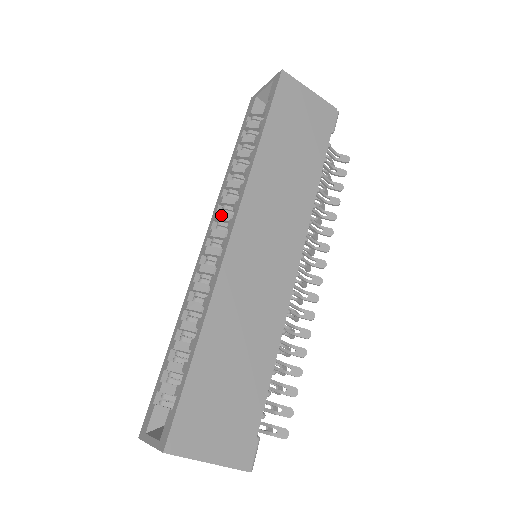
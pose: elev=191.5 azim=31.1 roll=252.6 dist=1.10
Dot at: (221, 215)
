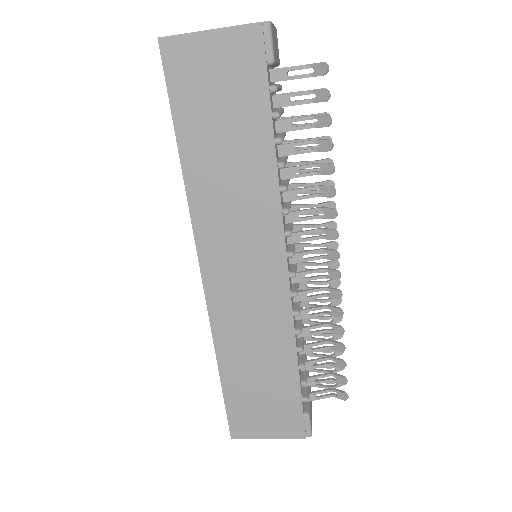
Dot at: occluded
